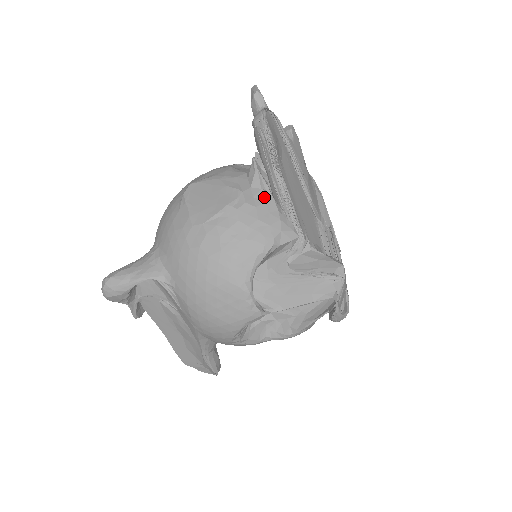
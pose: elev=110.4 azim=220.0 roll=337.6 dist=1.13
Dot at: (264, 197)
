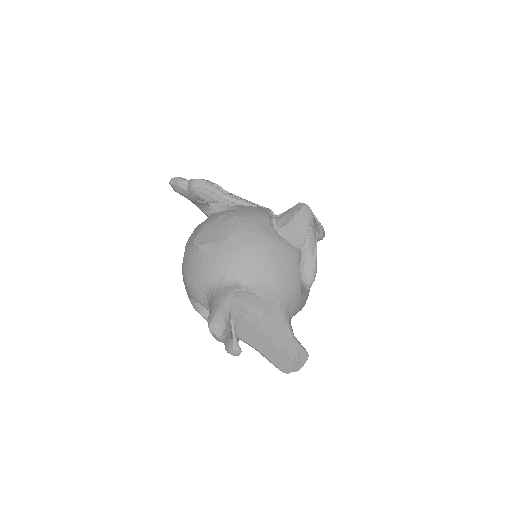
Dot at: (237, 207)
